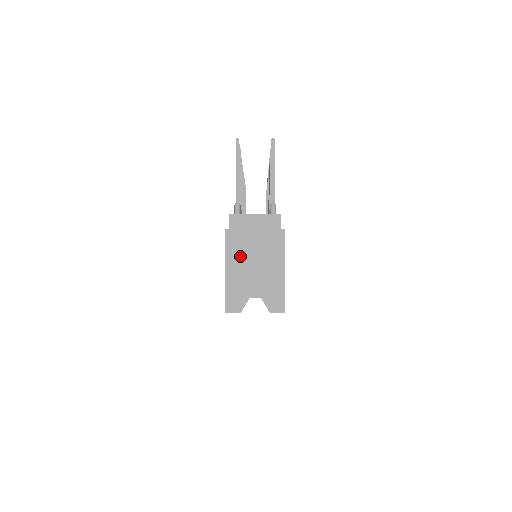
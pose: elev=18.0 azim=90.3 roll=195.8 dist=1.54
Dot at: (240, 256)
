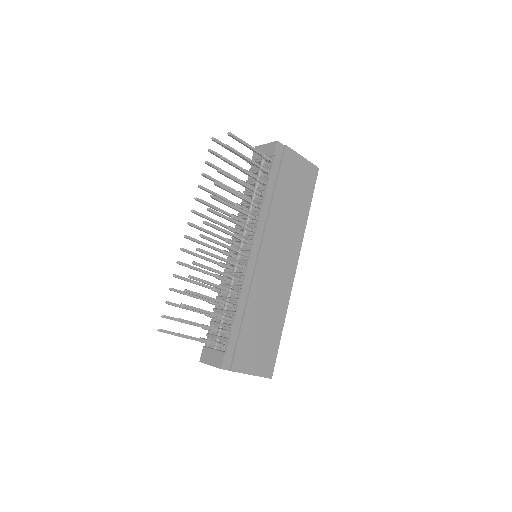
Dot at: occluded
